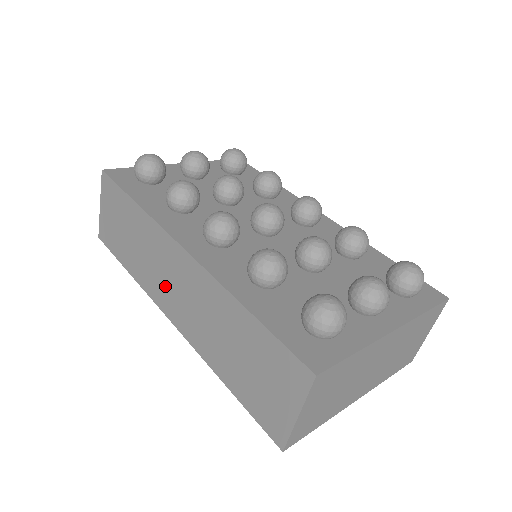
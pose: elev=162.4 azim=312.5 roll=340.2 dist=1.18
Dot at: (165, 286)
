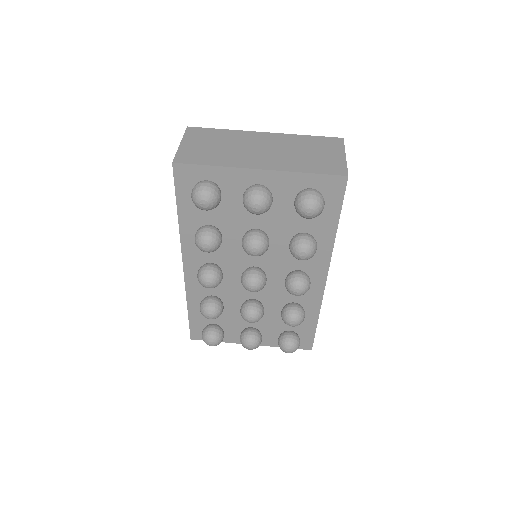
Dot at: occluded
